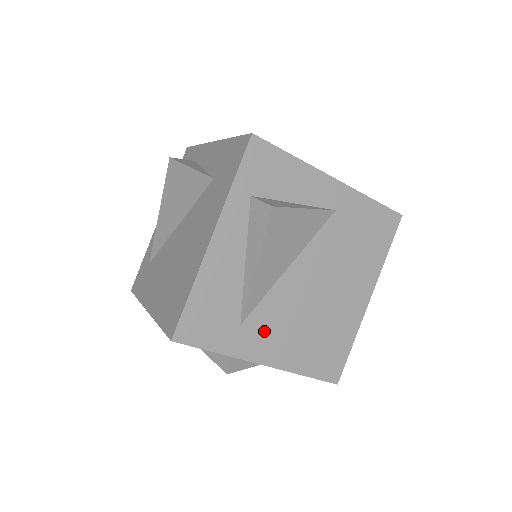
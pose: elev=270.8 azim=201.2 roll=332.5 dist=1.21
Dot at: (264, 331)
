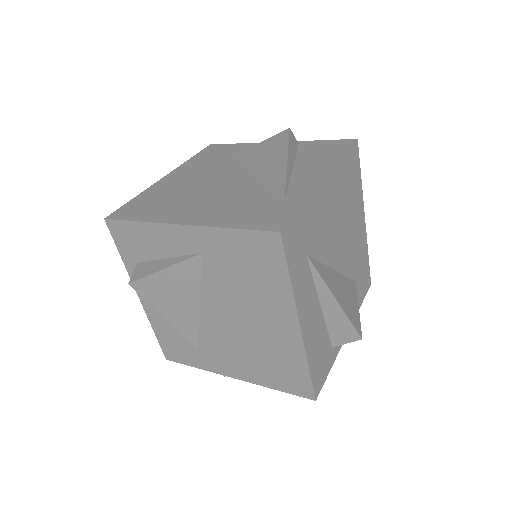
Dot at: (217, 355)
